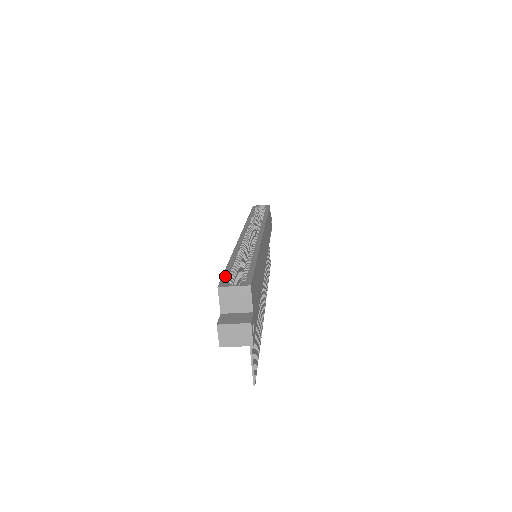
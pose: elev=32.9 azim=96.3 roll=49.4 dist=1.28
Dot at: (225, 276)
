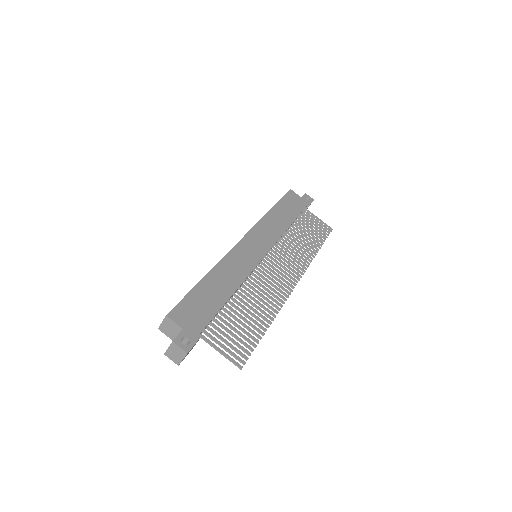
Dot at: occluded
